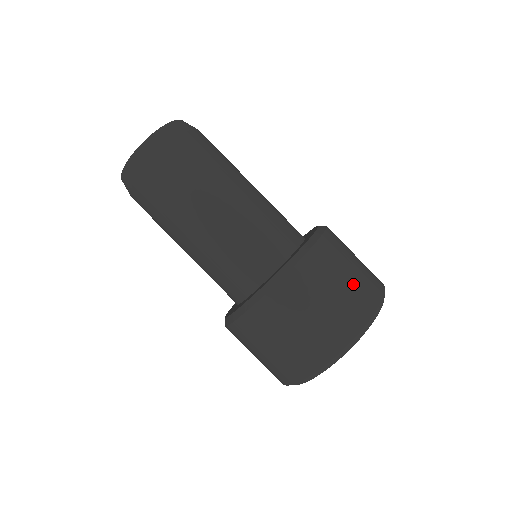
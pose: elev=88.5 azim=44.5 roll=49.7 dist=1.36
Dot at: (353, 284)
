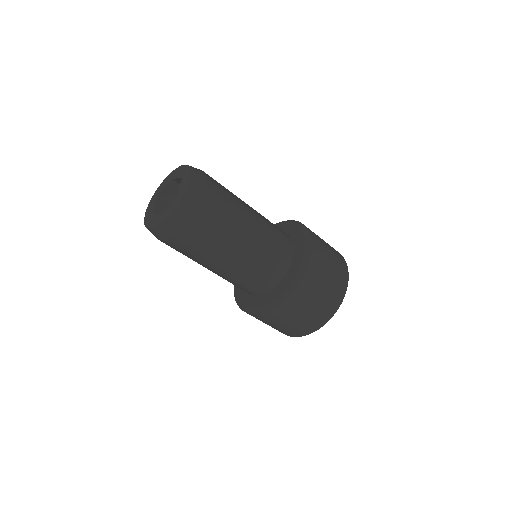
Dot at: (311, 315)
